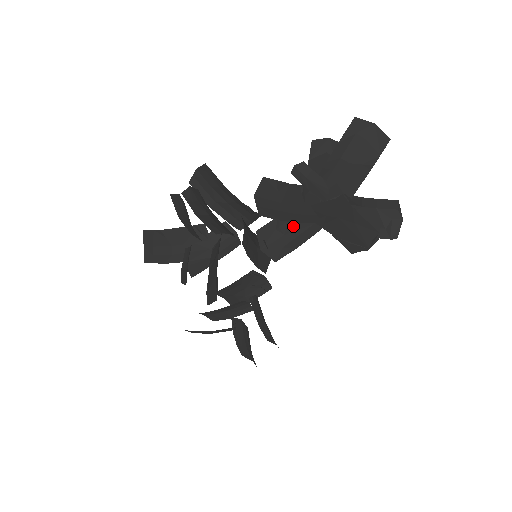
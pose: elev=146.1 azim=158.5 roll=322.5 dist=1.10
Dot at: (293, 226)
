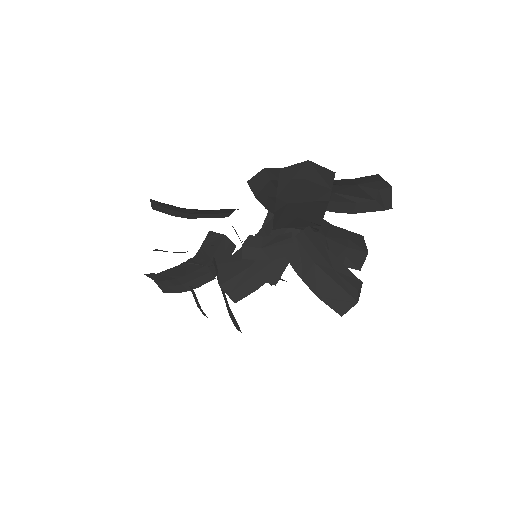
Dot at: occluded
